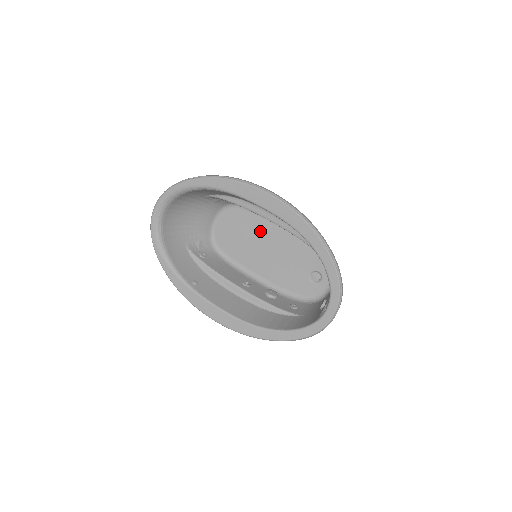
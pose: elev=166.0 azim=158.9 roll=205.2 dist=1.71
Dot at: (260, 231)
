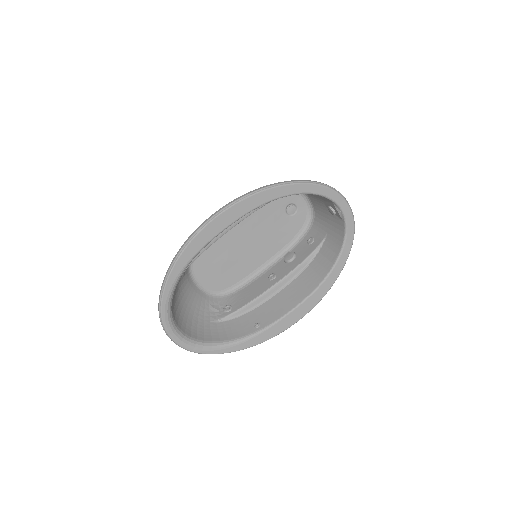
Dot at: (228, 244)
